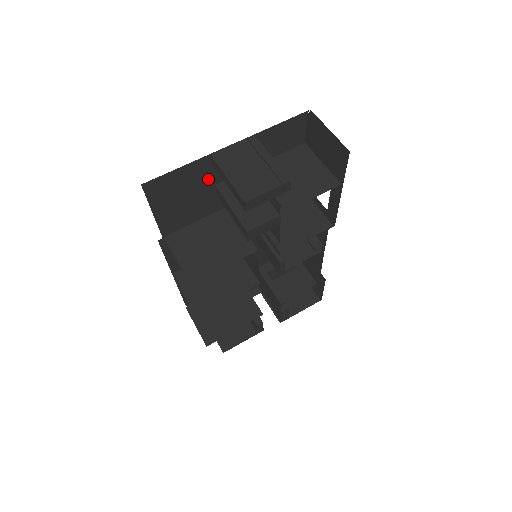
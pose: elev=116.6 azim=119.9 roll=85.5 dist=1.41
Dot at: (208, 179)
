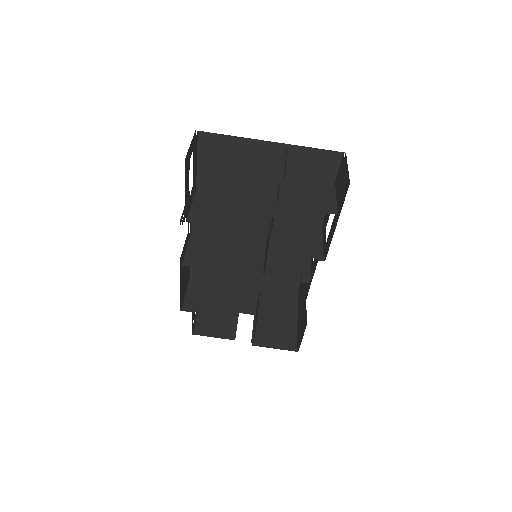
Dot at: (247, 161)
